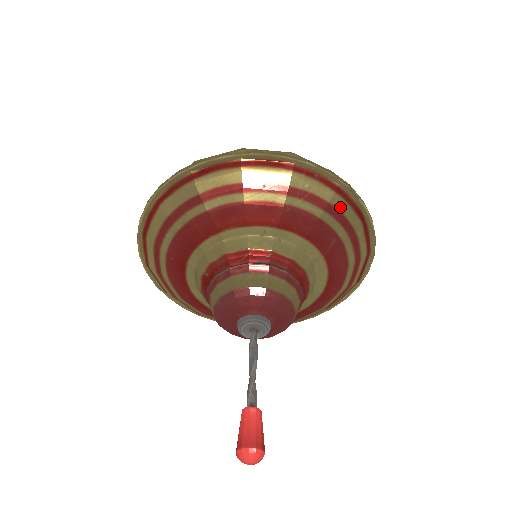
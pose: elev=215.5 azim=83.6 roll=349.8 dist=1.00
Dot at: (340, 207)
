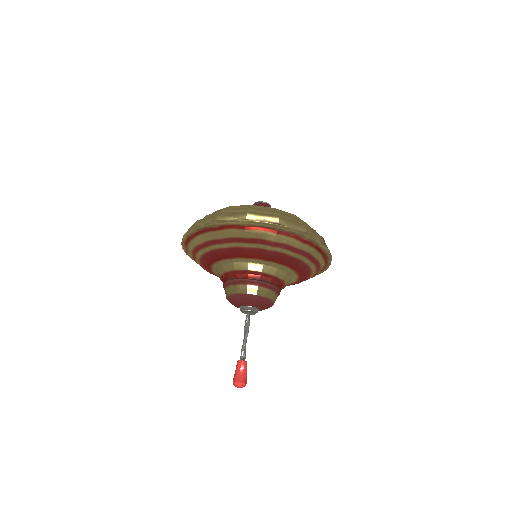
Dot at: (306, 249)
